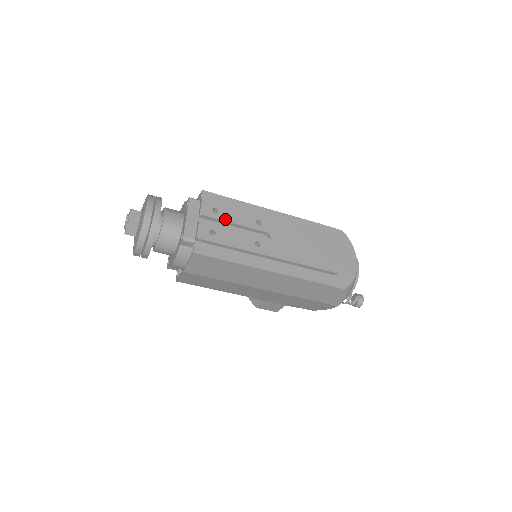
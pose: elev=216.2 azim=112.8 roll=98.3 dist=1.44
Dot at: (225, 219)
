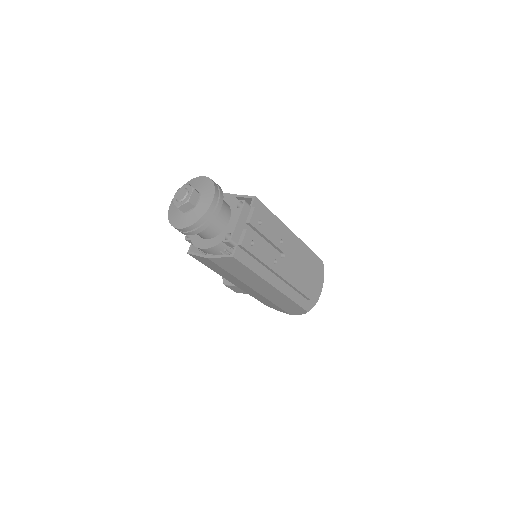
Dot at: (263, 232)
